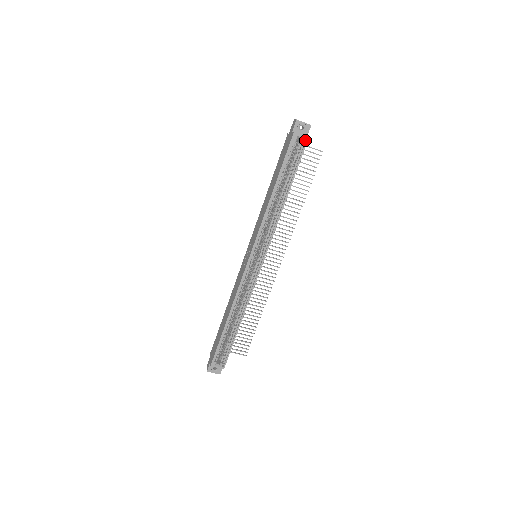
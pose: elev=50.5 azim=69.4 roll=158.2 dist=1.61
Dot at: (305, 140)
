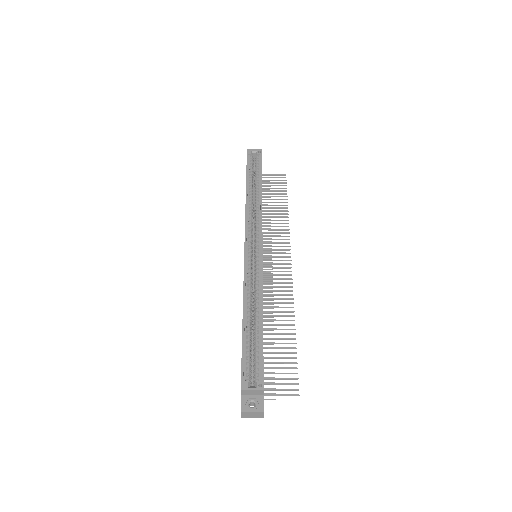
Dot at: occluded
